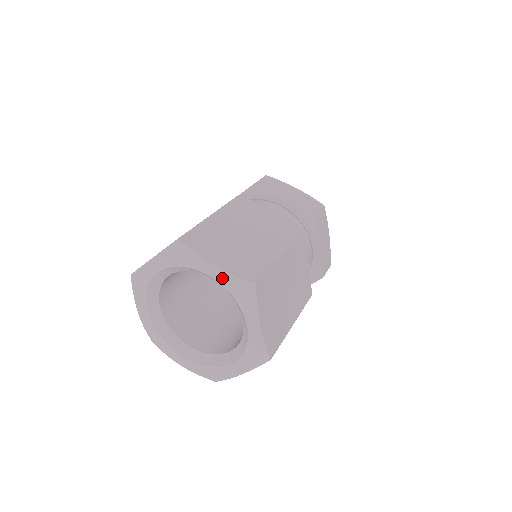
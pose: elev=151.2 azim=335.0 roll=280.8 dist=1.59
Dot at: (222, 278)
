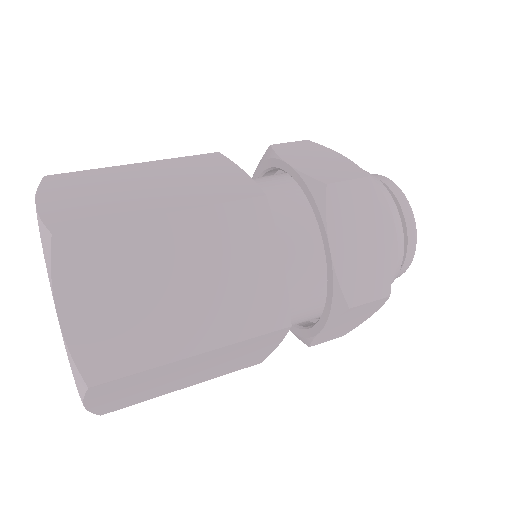
Dot at: occluded
